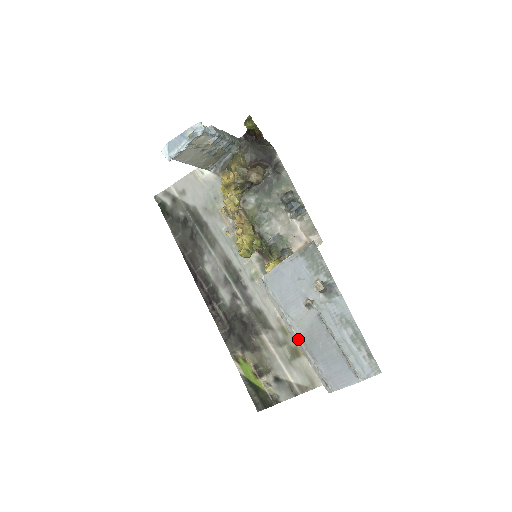
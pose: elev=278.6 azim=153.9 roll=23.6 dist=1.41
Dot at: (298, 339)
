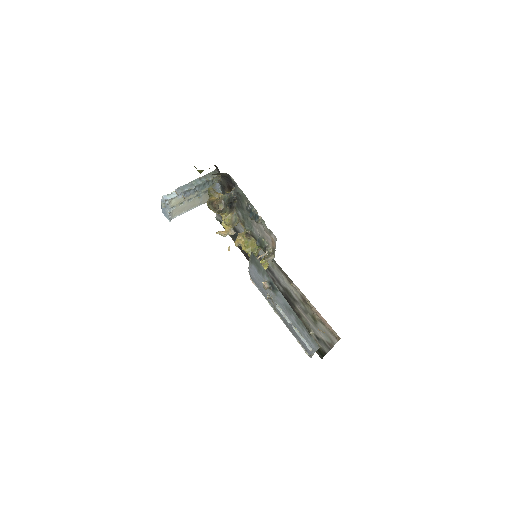
Dot at: occluded
